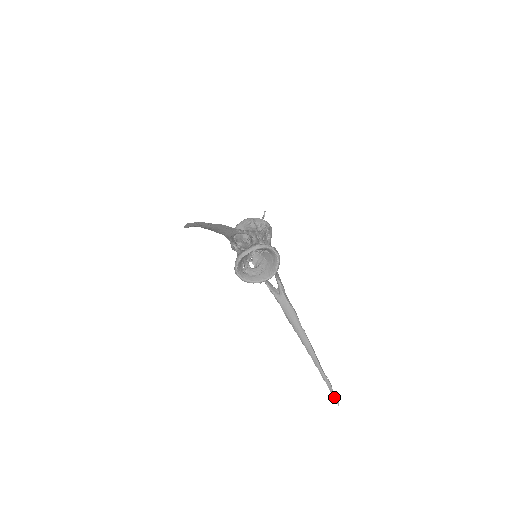
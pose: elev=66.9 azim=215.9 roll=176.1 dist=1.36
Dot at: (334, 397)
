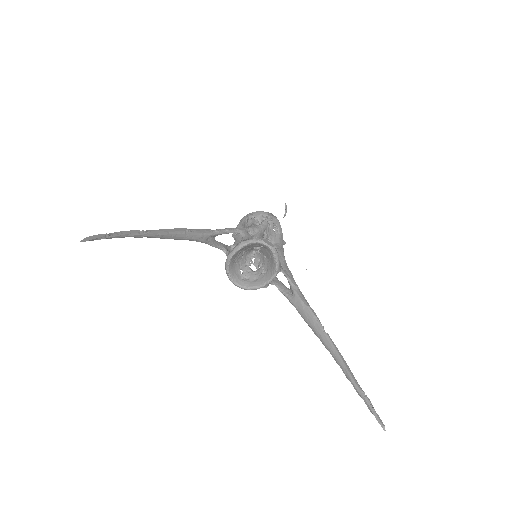
Dot at: (376, 419)
